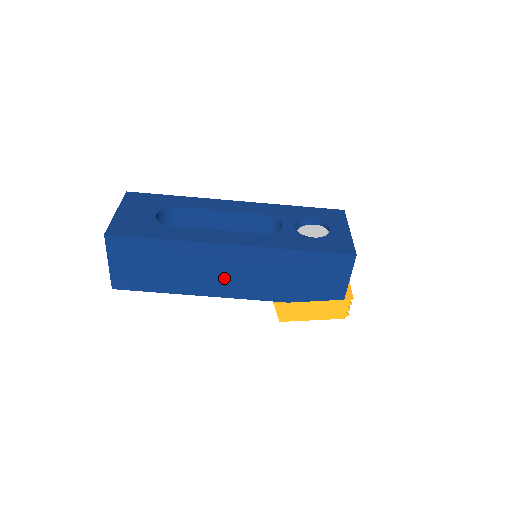
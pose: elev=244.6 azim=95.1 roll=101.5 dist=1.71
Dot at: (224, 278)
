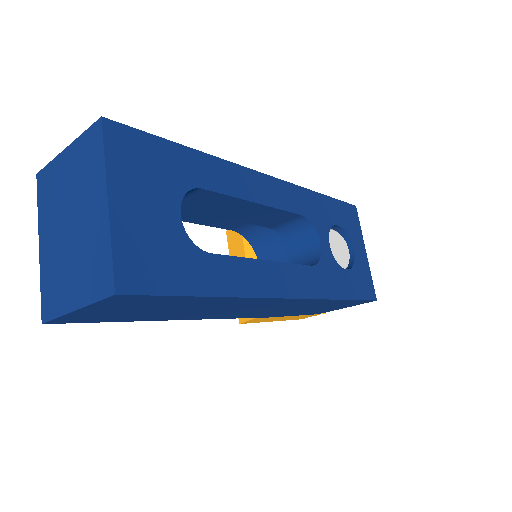
Dot at: (235, 312)
